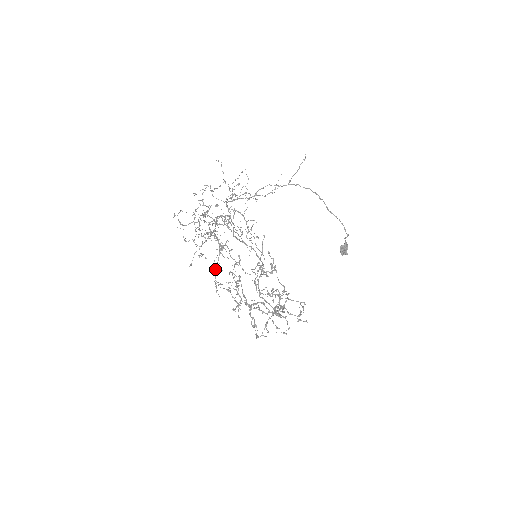
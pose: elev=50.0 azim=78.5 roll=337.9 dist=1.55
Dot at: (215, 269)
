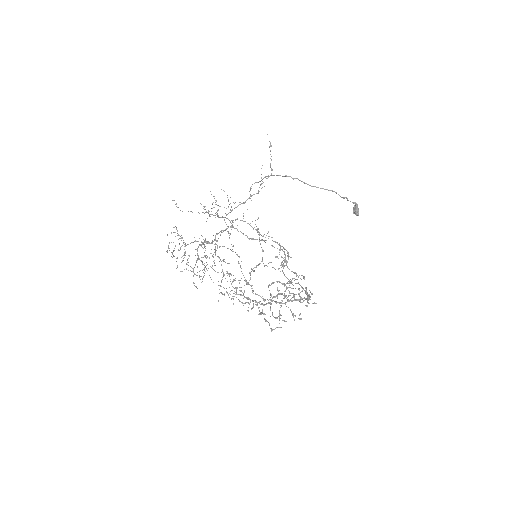
Dot at: occluded
